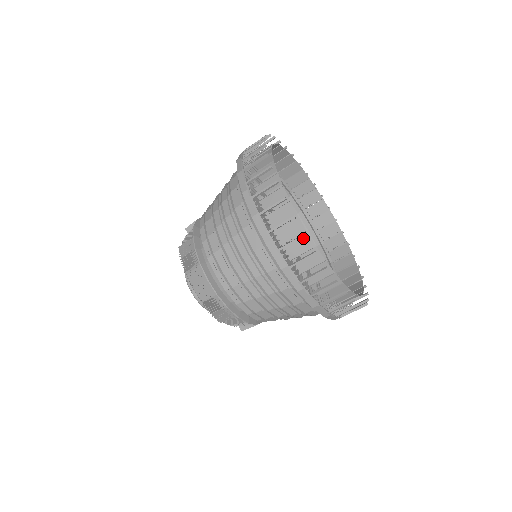
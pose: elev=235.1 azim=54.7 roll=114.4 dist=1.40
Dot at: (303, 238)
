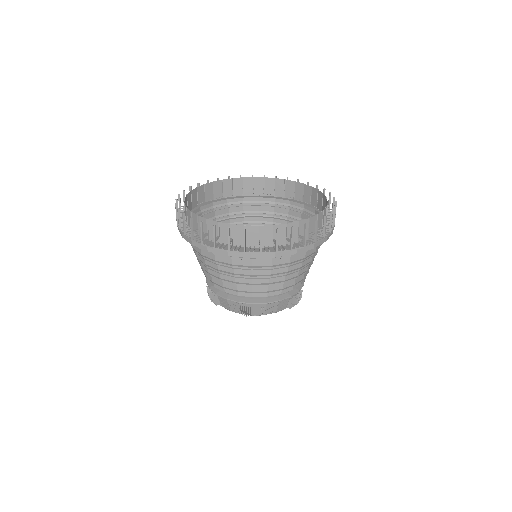
Dot at: (221, 227)
